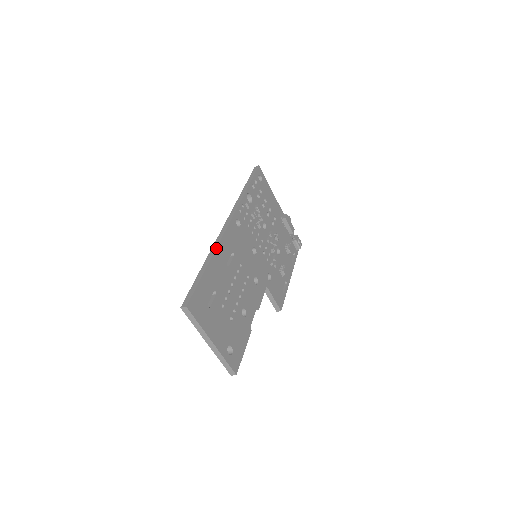
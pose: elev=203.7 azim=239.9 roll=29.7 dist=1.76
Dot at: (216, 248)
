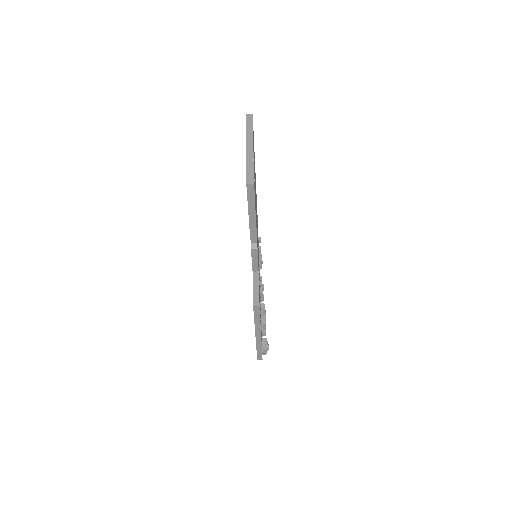
Dot at: occluded
